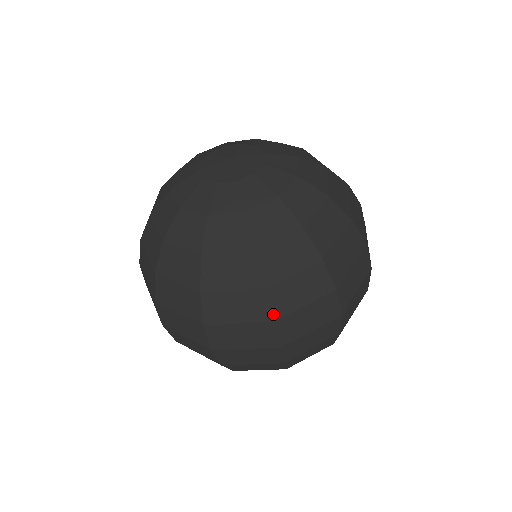
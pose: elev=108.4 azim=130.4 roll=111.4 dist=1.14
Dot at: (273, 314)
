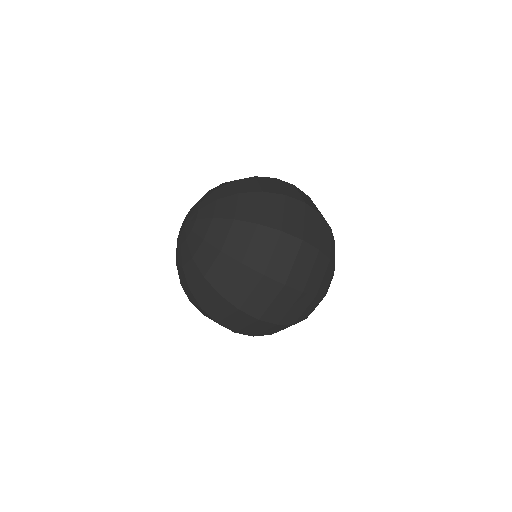
Dot at: (235, 306)
